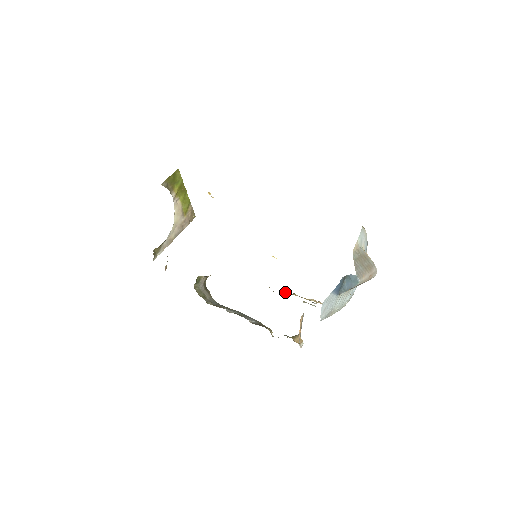
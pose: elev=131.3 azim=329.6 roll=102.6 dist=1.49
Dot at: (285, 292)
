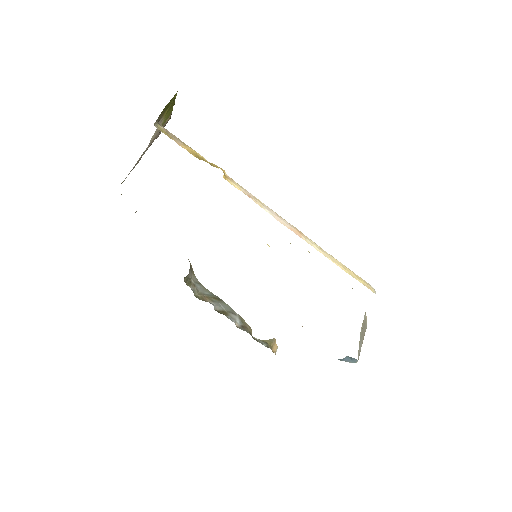
Dot at: occluded
